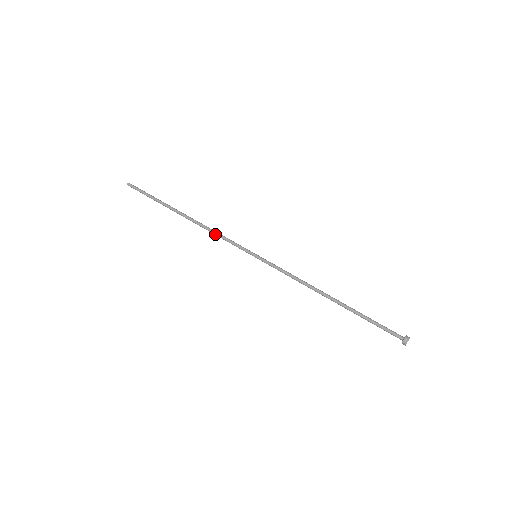
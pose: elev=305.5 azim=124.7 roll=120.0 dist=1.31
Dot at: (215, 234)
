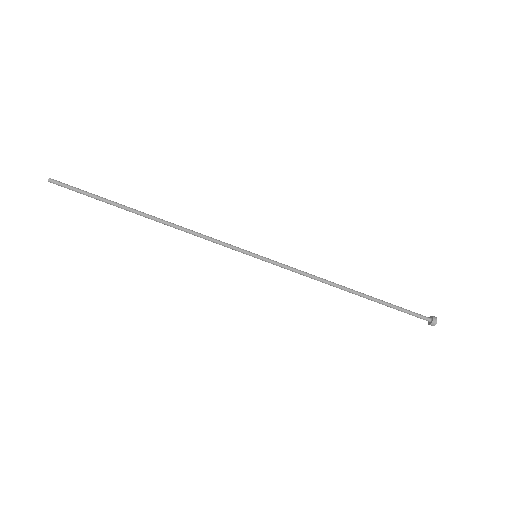
Dot at: occluded
